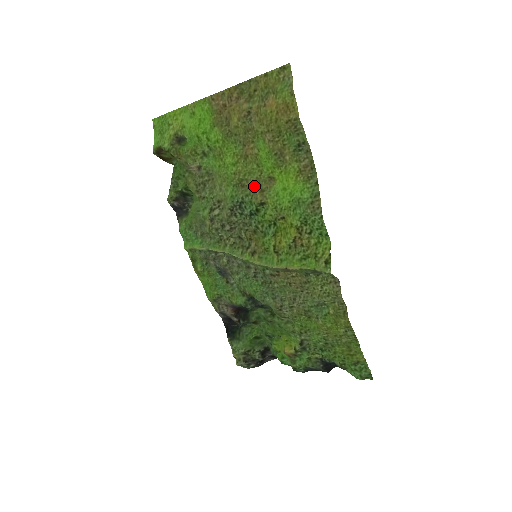
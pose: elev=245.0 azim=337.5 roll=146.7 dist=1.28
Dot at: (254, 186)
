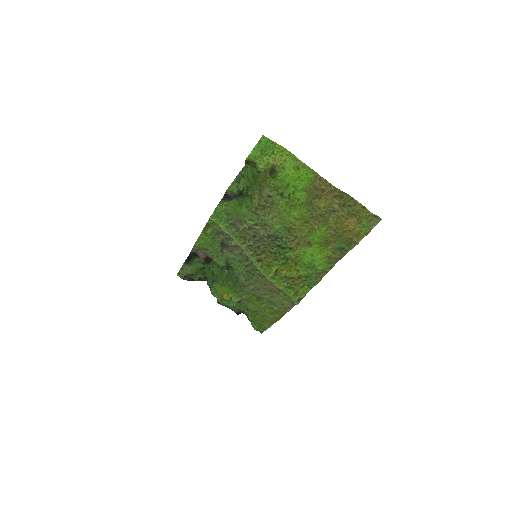
Dot at: (296, 238)
